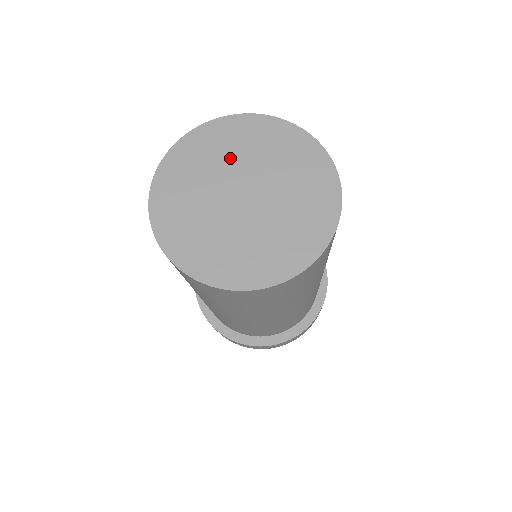
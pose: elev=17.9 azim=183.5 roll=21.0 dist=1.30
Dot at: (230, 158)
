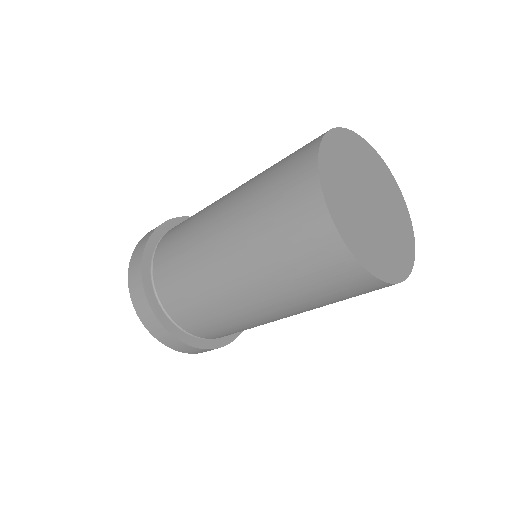
Dot at: (375, 179)
